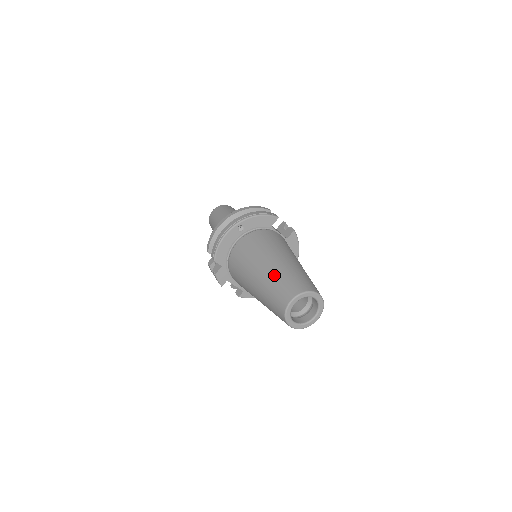
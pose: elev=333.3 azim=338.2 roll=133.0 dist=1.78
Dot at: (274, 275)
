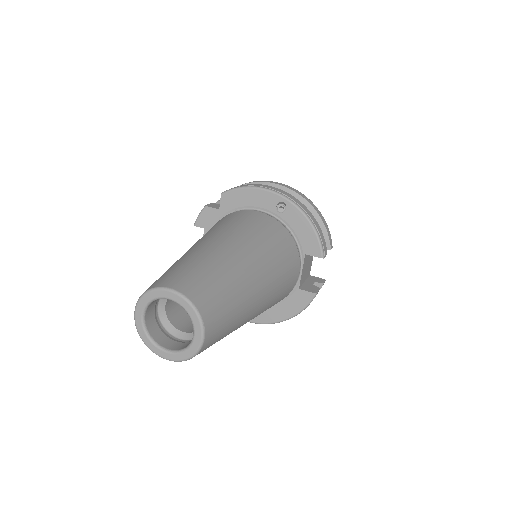
Dot at: (216, 259)
